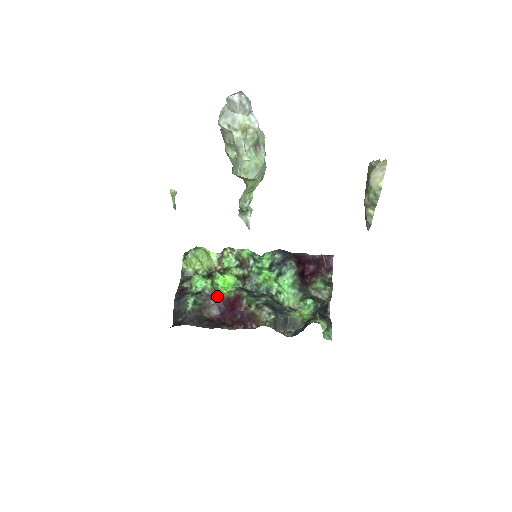
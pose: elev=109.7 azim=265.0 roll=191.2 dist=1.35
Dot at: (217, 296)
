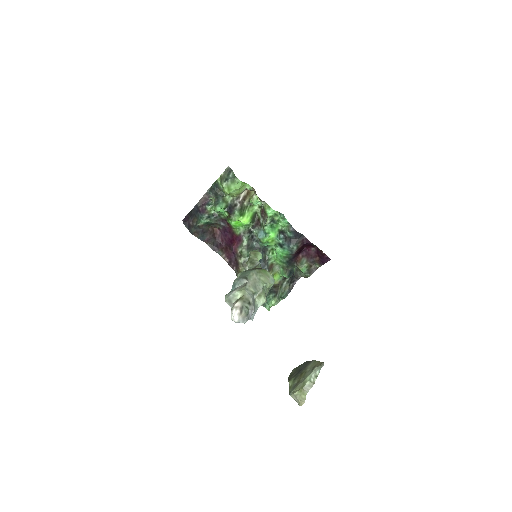
Dot at: (228, 223)
